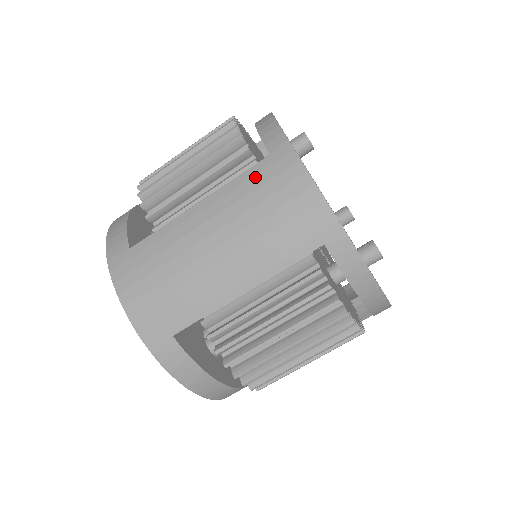
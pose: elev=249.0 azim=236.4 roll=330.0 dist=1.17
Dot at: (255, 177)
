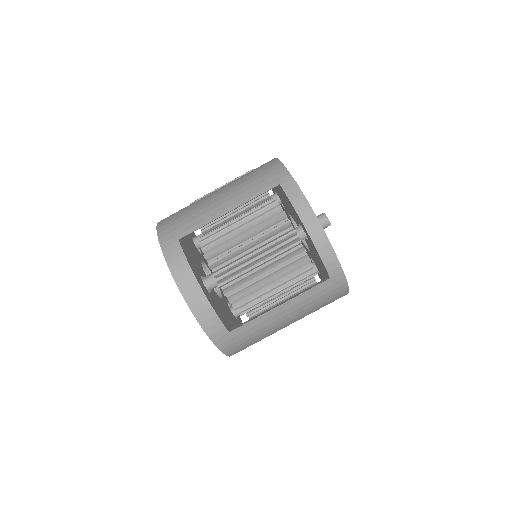
Dot at: (252, 171)
